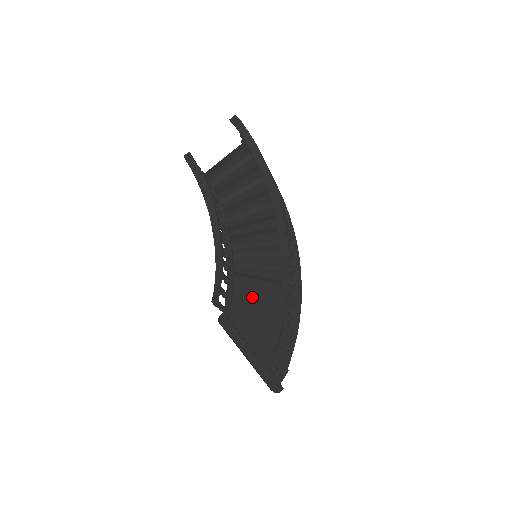
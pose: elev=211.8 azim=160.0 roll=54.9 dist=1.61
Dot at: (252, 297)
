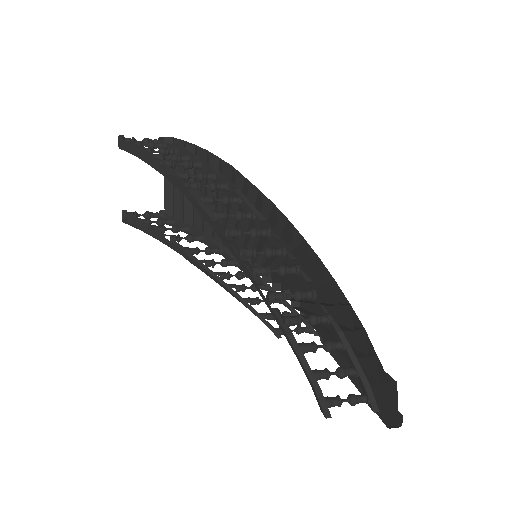
Dot at: occluded
